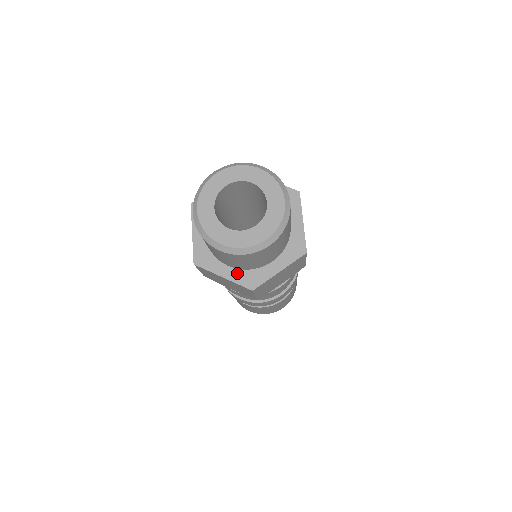
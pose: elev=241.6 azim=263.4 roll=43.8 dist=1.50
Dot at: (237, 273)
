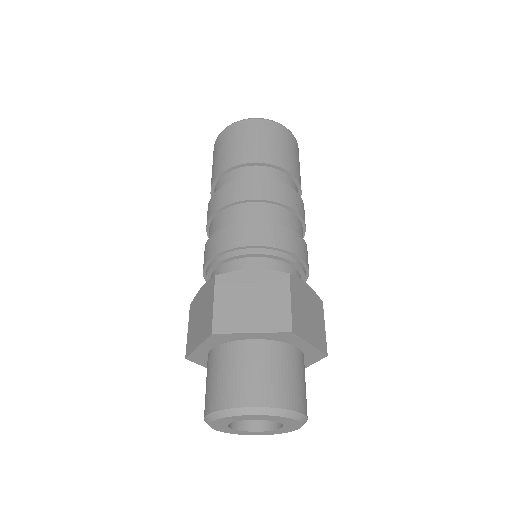
Dot at: occluded
